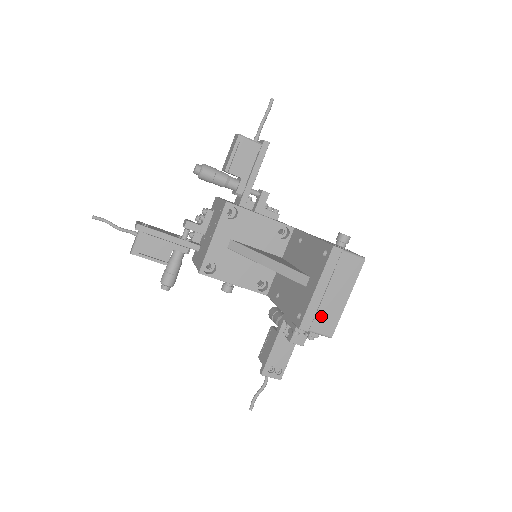
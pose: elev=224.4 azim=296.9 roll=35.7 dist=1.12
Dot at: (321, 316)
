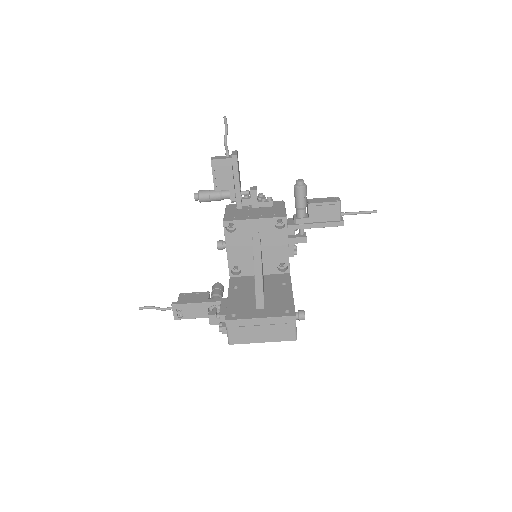
Dot at: (242, 331)
